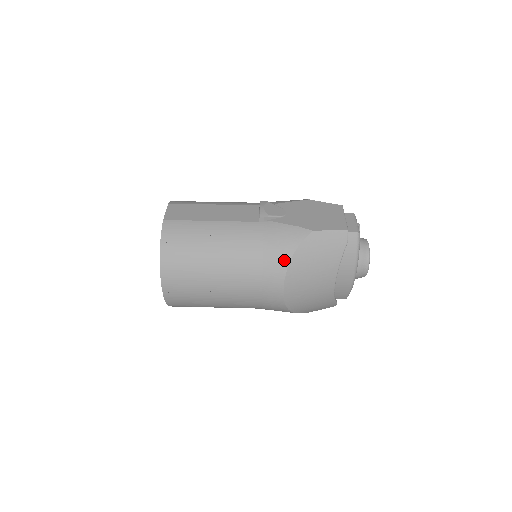
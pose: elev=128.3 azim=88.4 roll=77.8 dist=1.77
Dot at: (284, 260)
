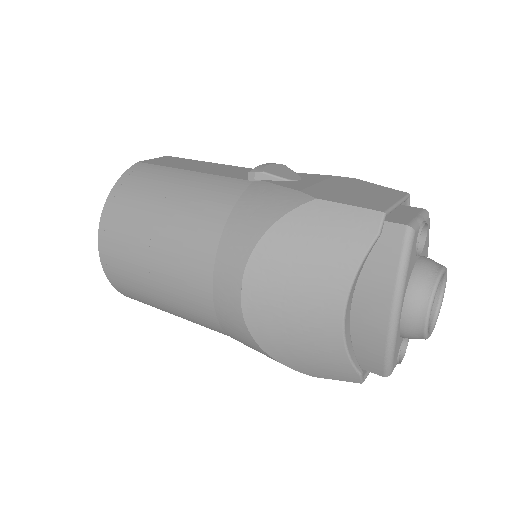
Dot at: (252, 236)
